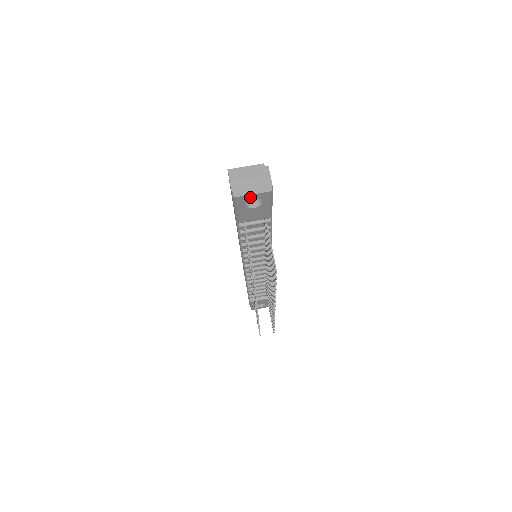
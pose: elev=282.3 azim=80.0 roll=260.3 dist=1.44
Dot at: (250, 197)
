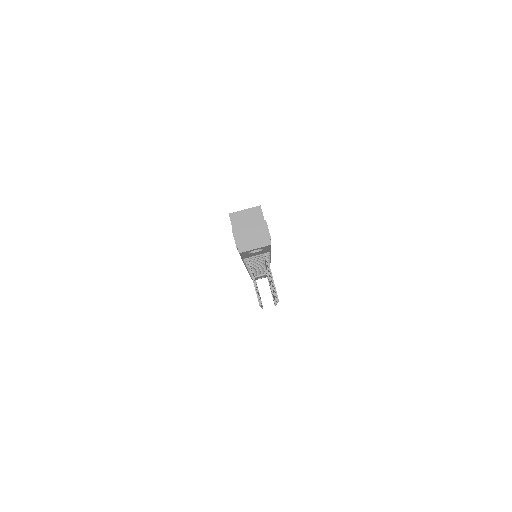
Dot at: (252, 250)
